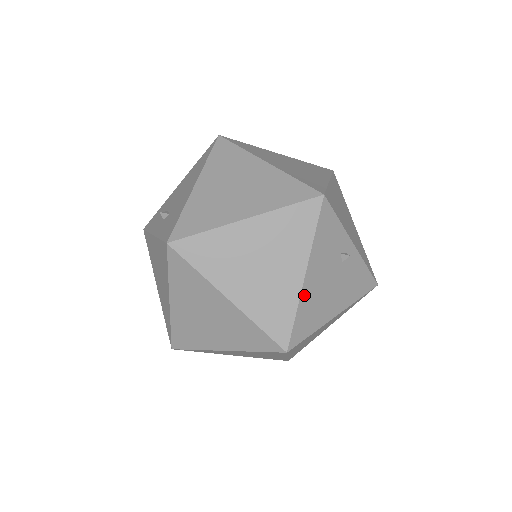
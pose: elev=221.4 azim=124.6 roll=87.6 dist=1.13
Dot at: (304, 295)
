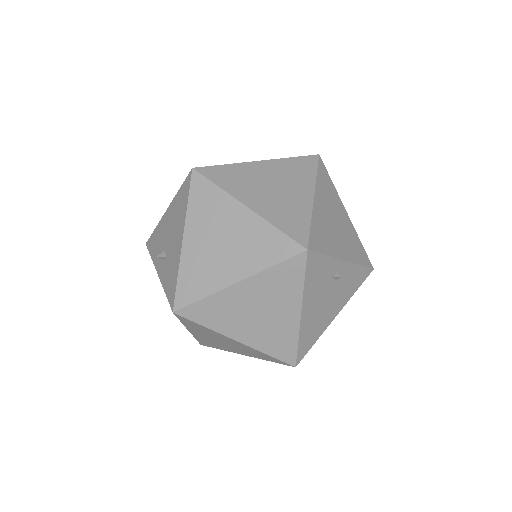
Dot at: (303, 326)
